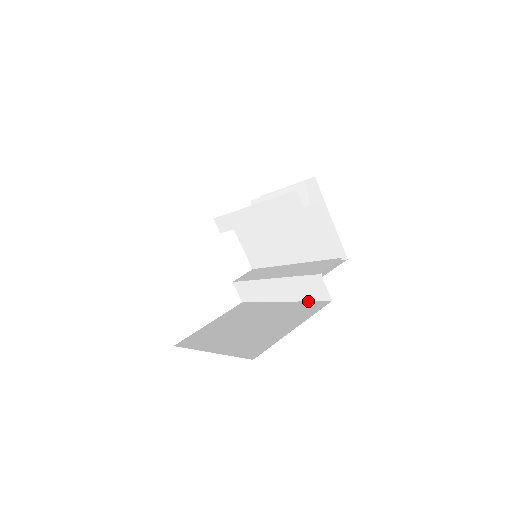
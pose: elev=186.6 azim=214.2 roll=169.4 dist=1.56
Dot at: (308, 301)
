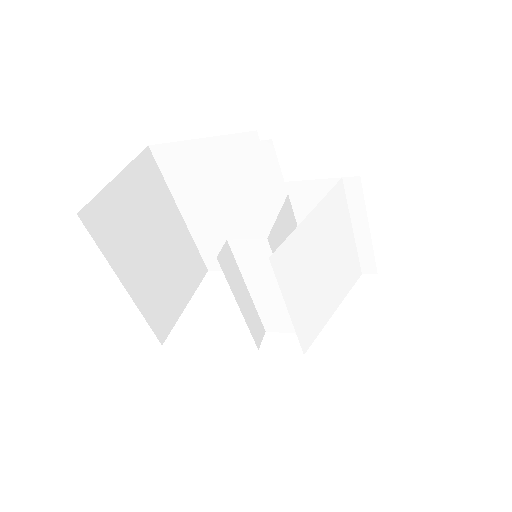
Dot at: occluded
